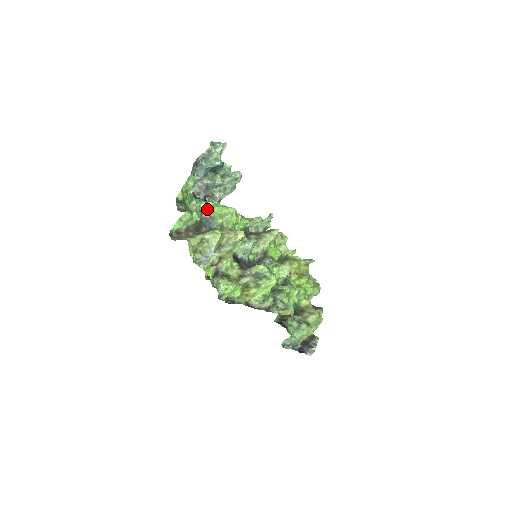
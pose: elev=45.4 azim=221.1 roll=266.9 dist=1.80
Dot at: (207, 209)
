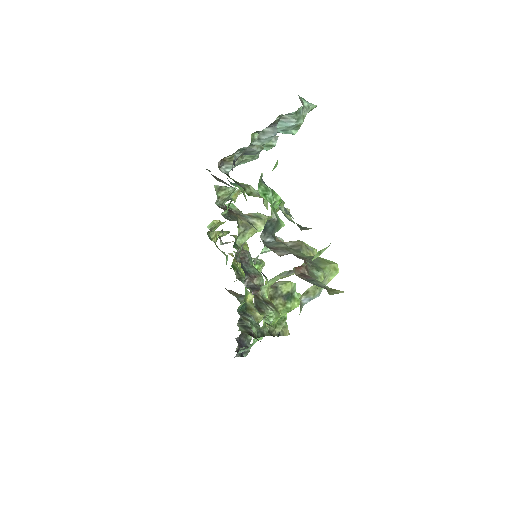
Dot at: occluded
